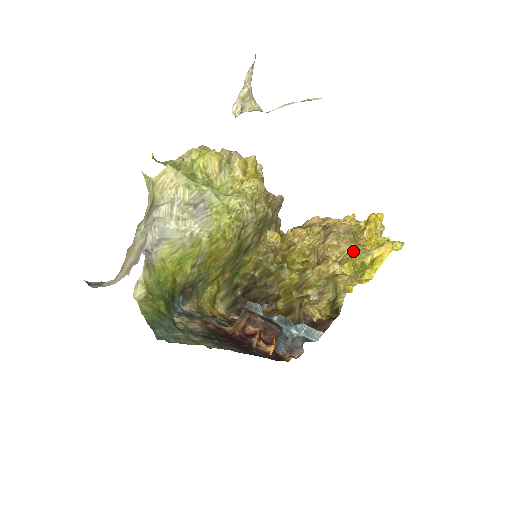
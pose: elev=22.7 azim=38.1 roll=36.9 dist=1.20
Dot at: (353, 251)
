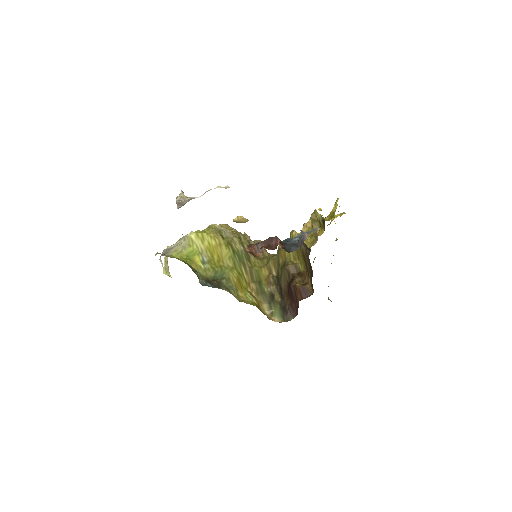
Dot at: occluded
